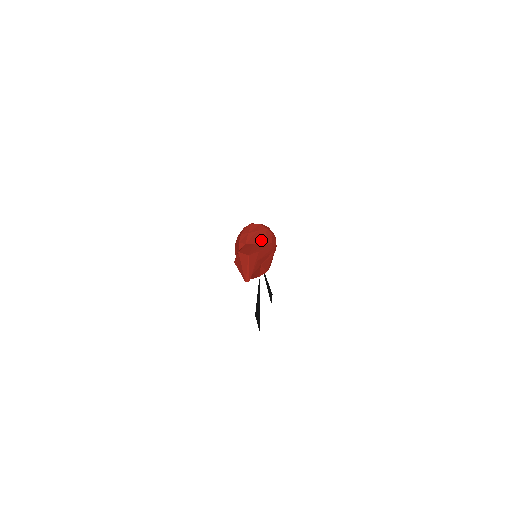
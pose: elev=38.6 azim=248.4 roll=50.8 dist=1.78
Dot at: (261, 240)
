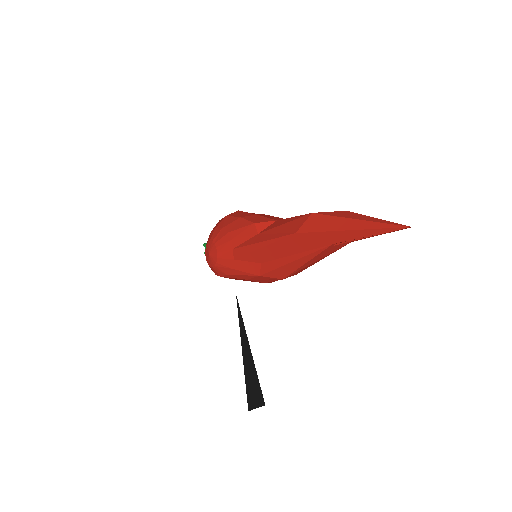
Dot at: occluded
